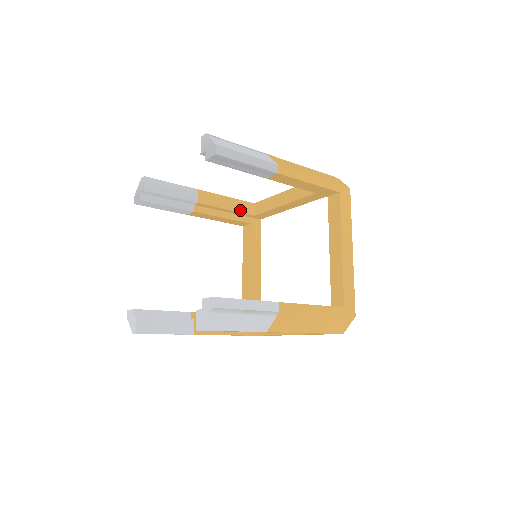
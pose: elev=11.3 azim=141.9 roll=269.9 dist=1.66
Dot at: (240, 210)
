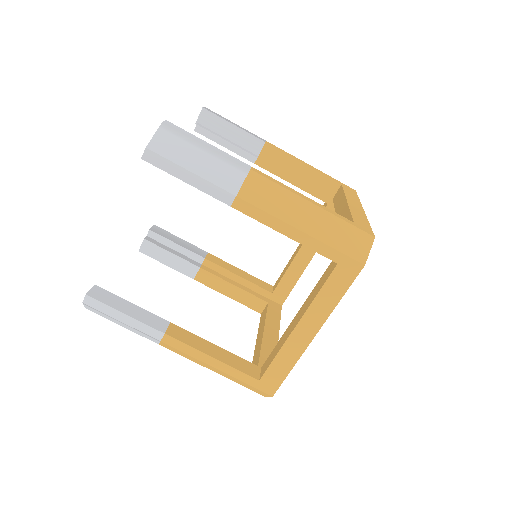
Dot at: (314, 185)
